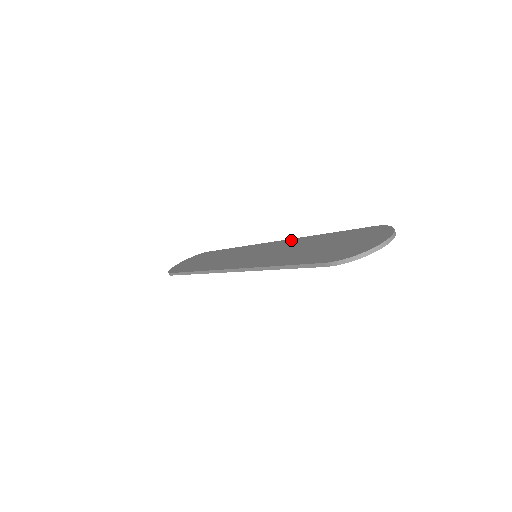
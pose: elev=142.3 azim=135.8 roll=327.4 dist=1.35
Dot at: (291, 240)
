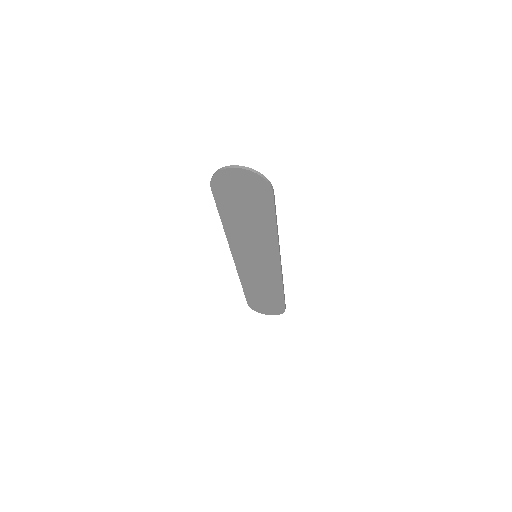
Dot at: occluded
